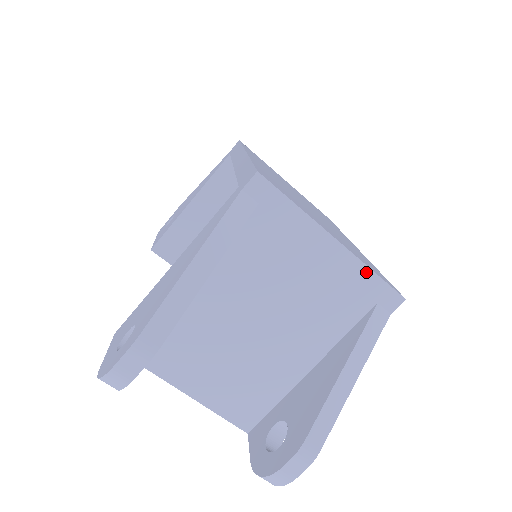
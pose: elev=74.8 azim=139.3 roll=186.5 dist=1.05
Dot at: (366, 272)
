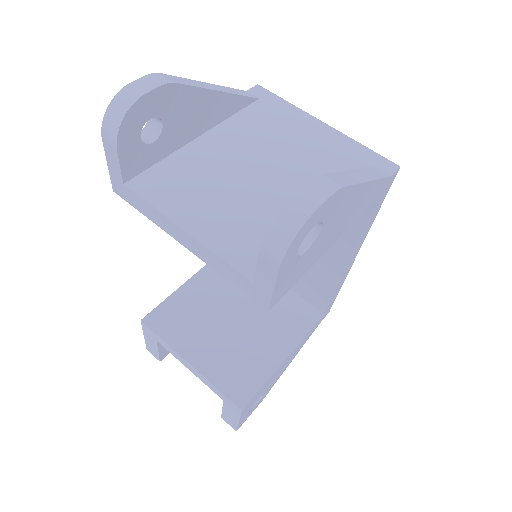
Dot at: (356, 145)
